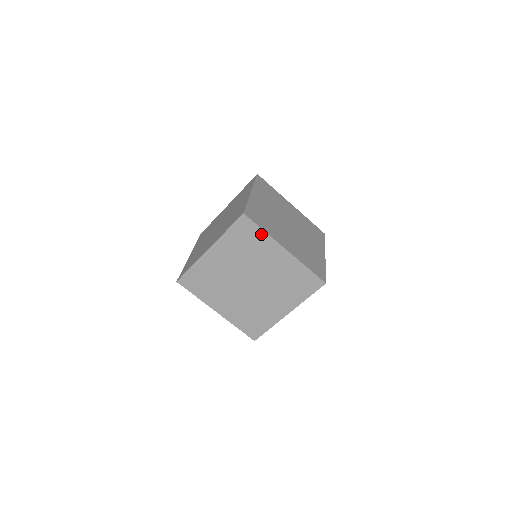
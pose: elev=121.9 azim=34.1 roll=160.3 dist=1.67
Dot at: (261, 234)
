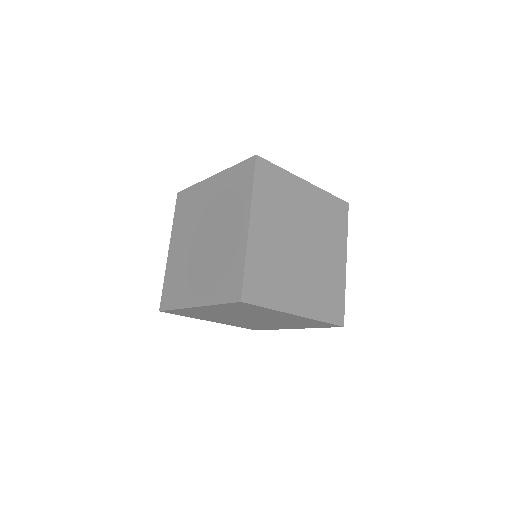
Dot at: (281, 174)
